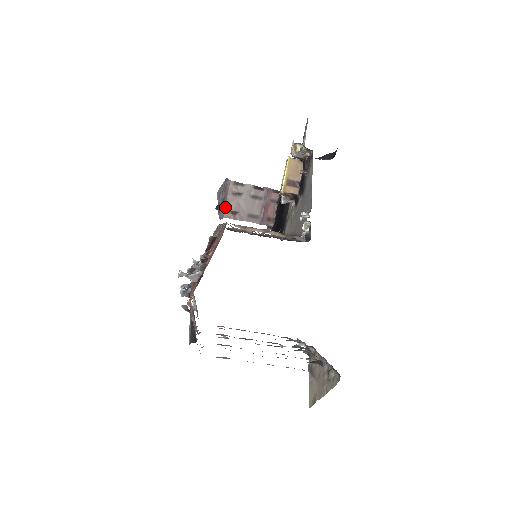
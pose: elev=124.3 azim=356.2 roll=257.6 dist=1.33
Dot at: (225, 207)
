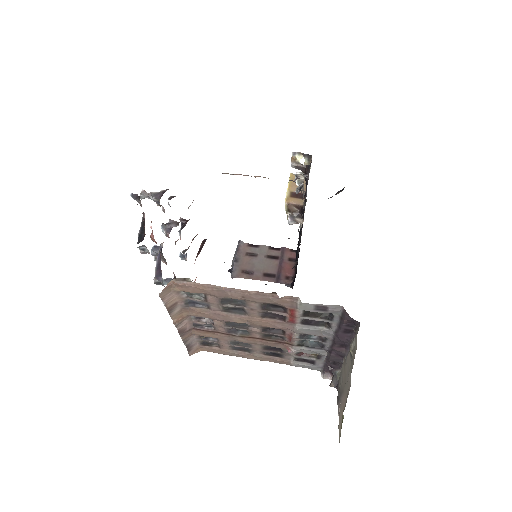
Dot at: (238, 267)
